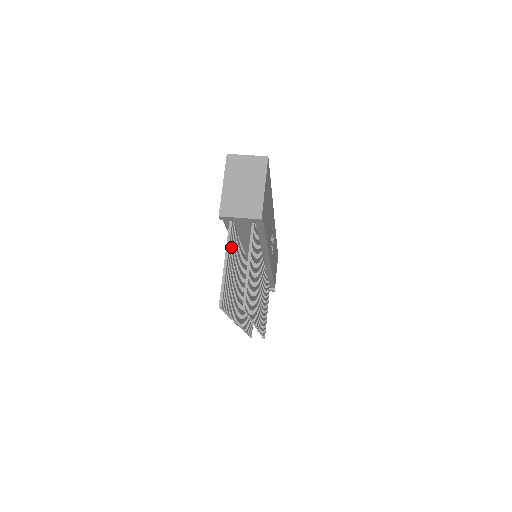
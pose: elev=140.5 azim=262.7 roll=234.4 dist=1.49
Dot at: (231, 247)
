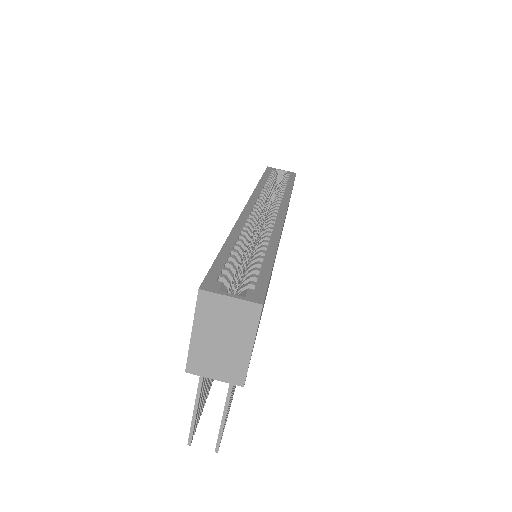
Dot at: occluded
